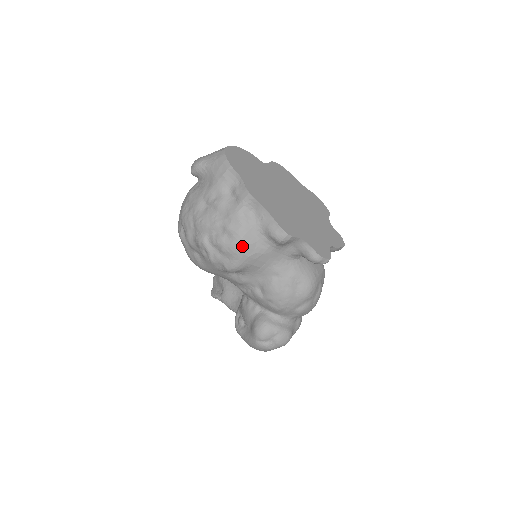
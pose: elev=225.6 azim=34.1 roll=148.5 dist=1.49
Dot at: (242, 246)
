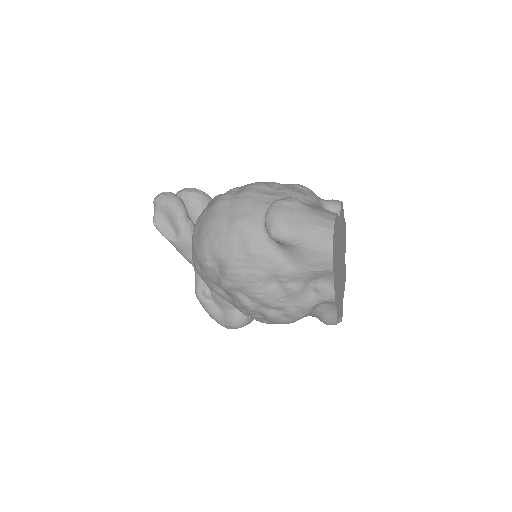
Dot at: occluded
